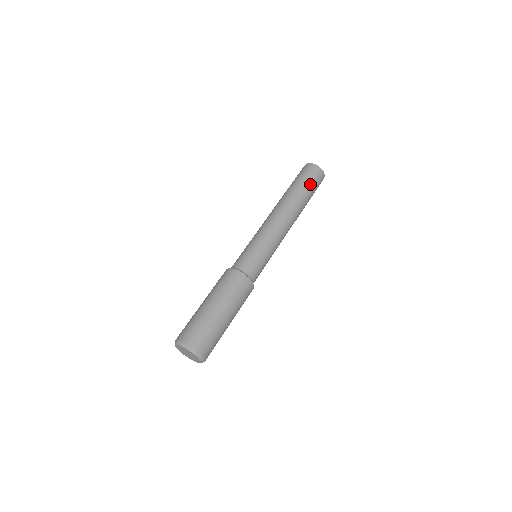
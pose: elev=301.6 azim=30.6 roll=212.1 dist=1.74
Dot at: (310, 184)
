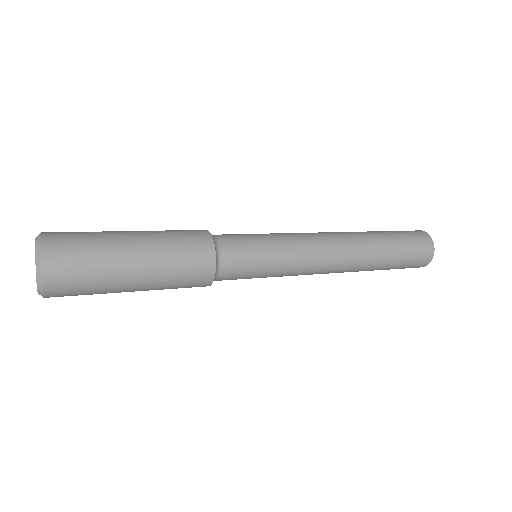
Dot at: (390, 231)
